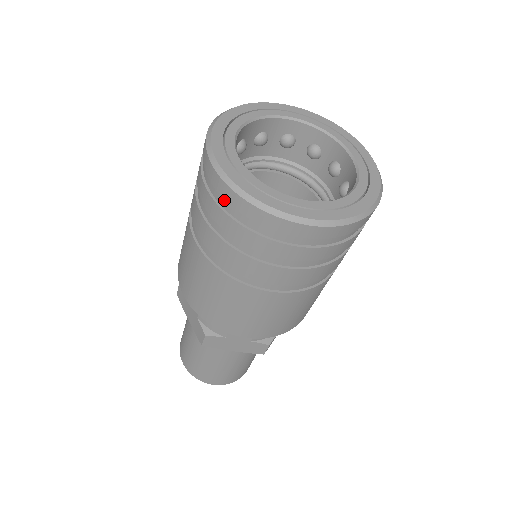
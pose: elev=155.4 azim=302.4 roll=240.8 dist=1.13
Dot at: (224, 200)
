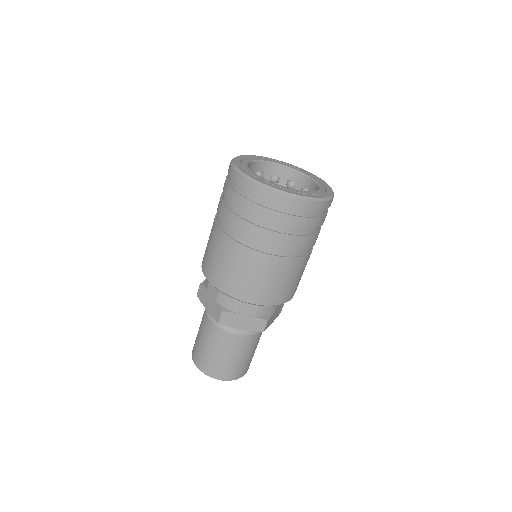
Dot at: (244, 190)
